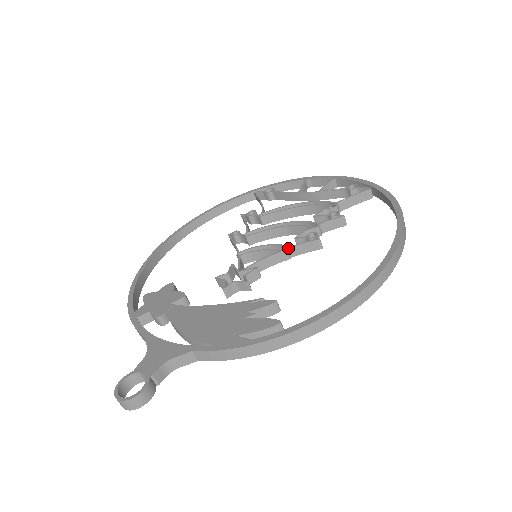
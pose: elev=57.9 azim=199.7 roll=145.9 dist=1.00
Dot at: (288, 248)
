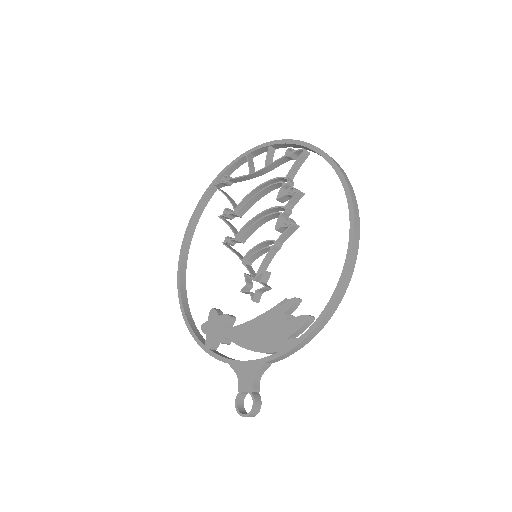
Dot at: (276, 242)
